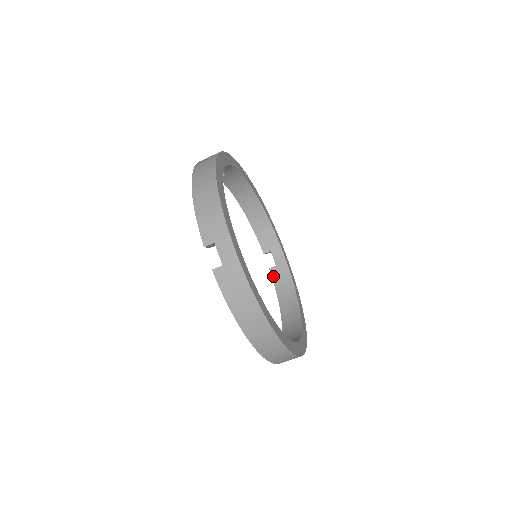
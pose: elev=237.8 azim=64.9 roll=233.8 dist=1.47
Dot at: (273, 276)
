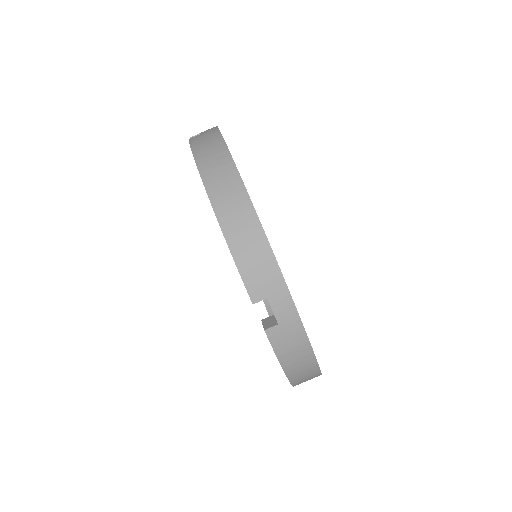
Dot at: occluded
